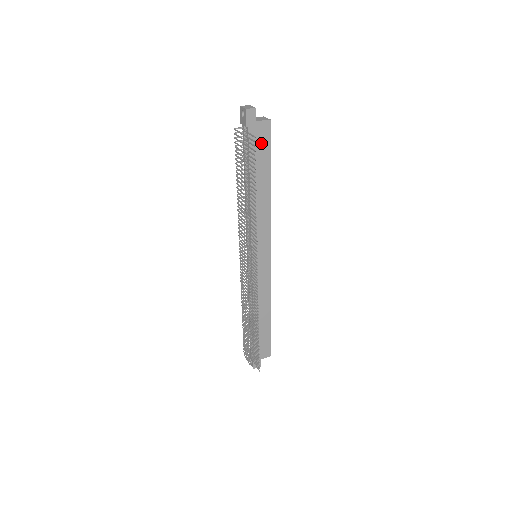
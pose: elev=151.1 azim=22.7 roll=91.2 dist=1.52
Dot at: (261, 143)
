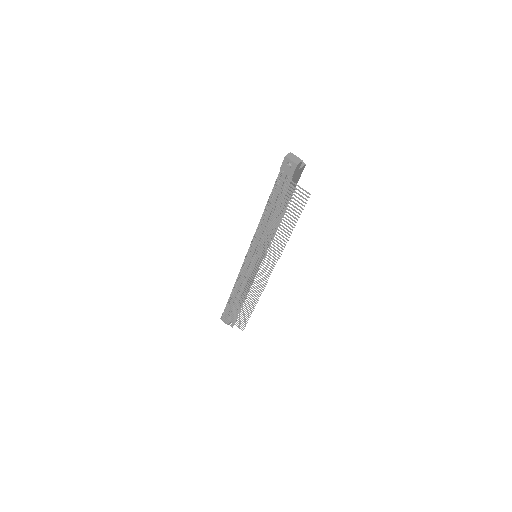
Dot at: occluded
